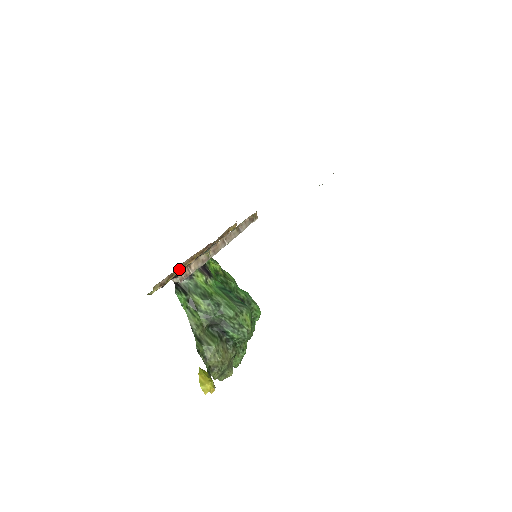
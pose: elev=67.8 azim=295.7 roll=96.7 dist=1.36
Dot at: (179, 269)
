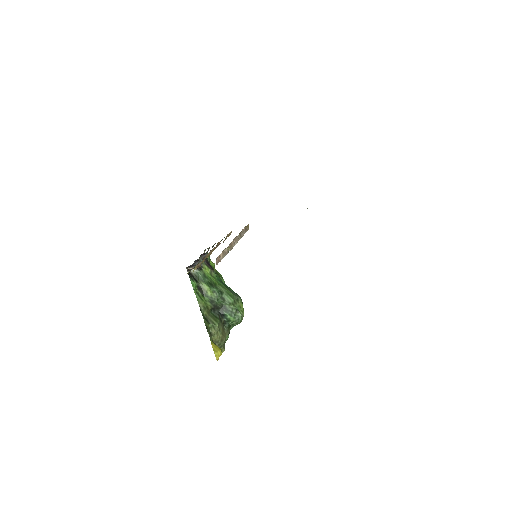
Dot at: (205, 258)
